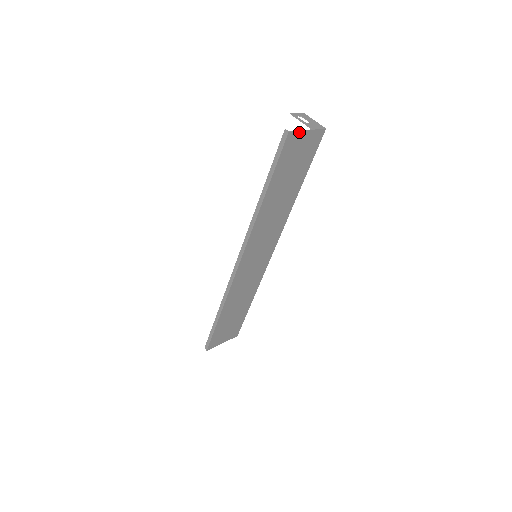
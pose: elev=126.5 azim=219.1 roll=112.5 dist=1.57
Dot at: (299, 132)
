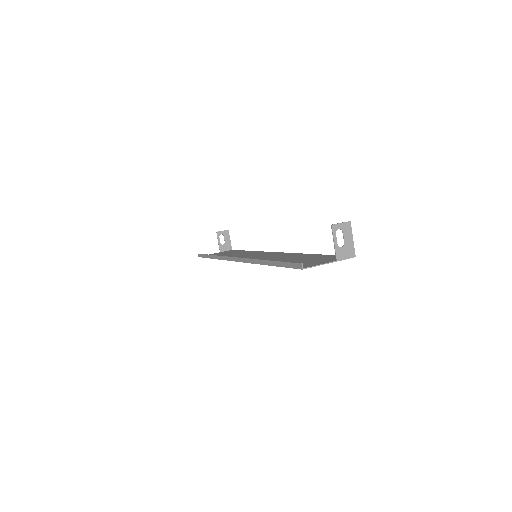
Dot at: (317, 265)
